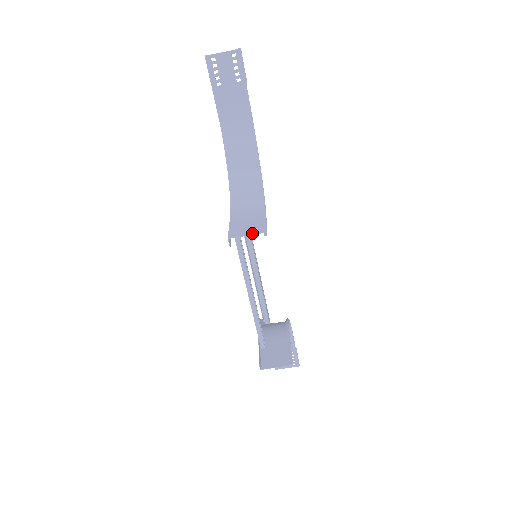
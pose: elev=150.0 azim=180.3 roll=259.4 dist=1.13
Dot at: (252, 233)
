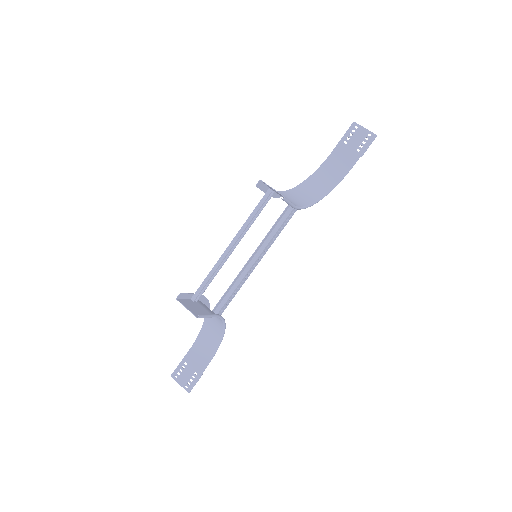
Dot at: occluded
